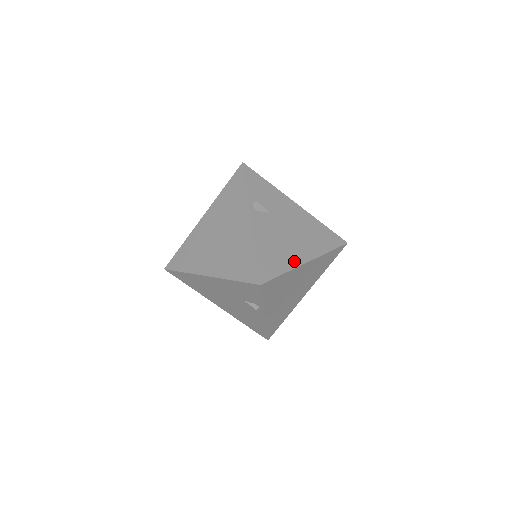
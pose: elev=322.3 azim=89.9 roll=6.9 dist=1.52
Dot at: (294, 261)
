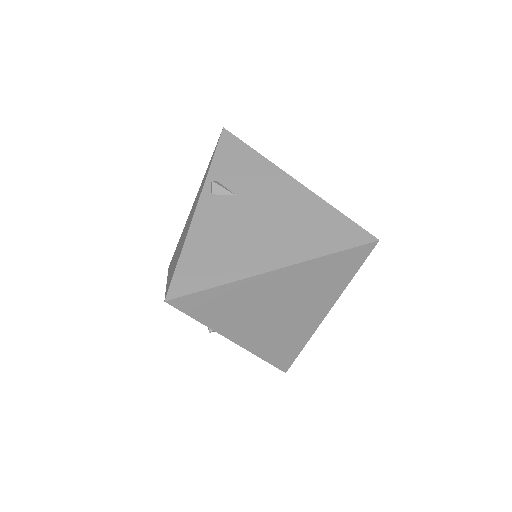
Dot at: (245, 268)
